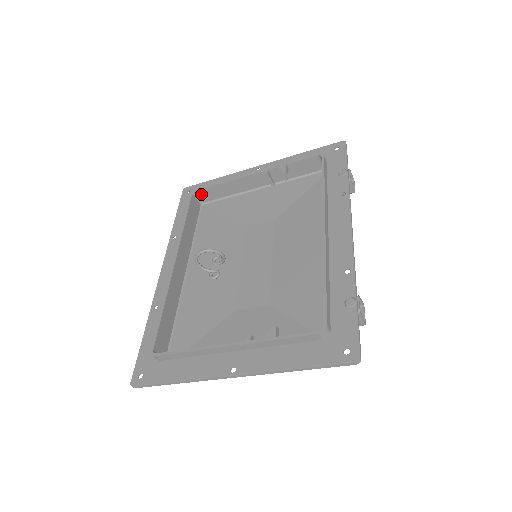
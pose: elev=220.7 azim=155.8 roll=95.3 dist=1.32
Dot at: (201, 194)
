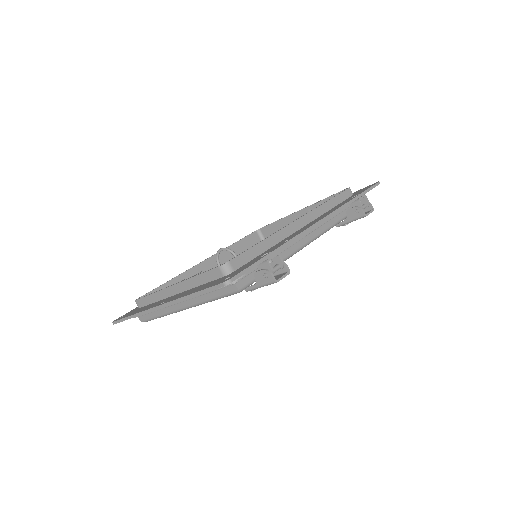
Dot at: (264, 232)
